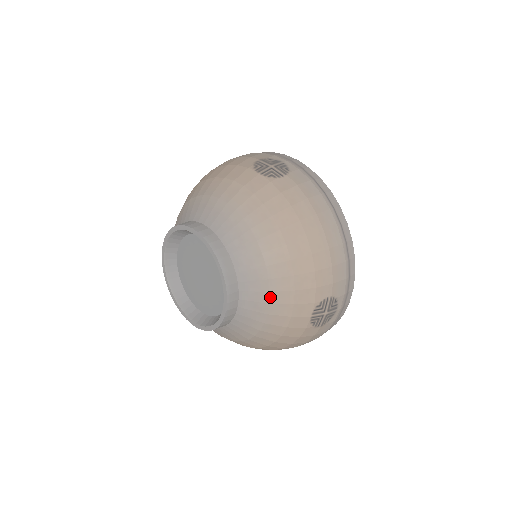
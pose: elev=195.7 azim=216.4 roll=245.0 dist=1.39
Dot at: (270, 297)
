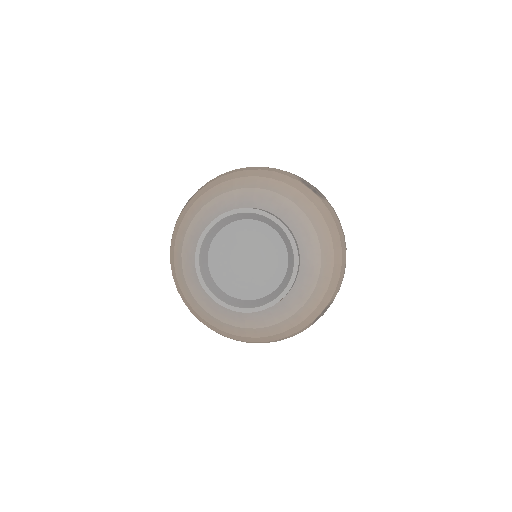
Dot at: (314, 291)
